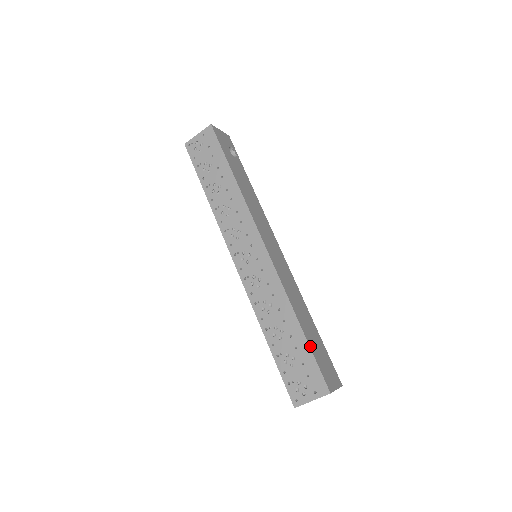
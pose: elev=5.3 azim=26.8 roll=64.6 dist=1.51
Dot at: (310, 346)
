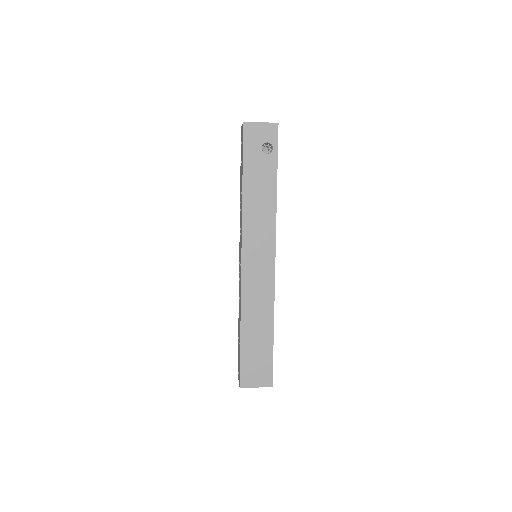
Dot at: (241, 350)
